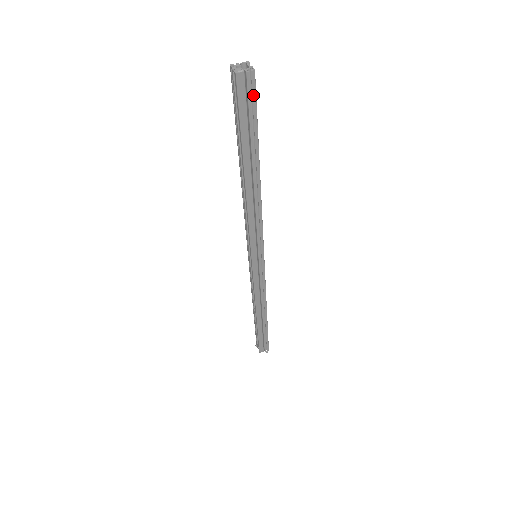
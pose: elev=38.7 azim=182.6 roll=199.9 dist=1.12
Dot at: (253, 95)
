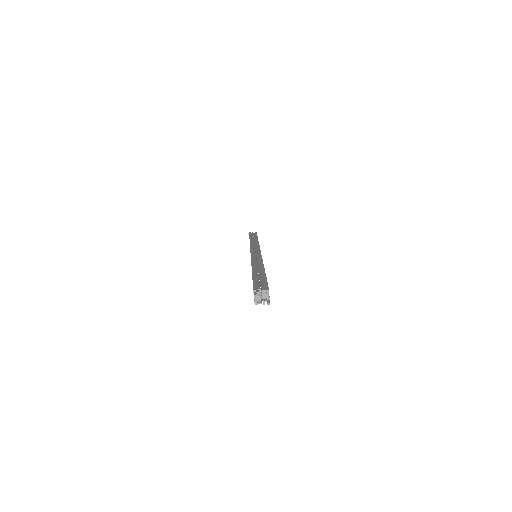
Dot at: occluded
